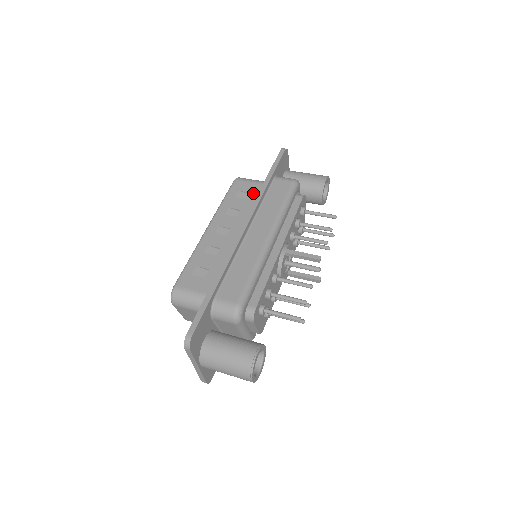
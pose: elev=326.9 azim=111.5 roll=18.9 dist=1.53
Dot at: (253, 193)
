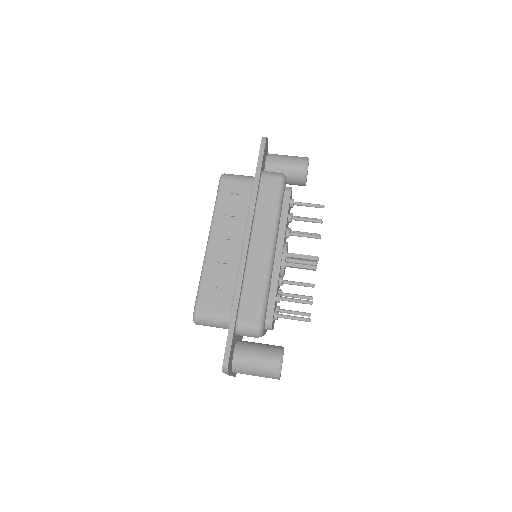
Dot at: (243, 195)
